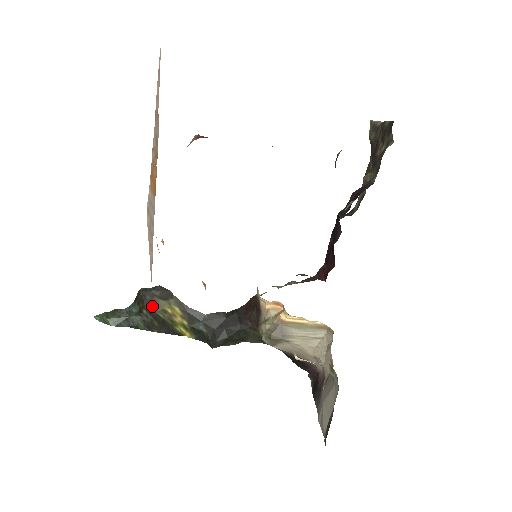
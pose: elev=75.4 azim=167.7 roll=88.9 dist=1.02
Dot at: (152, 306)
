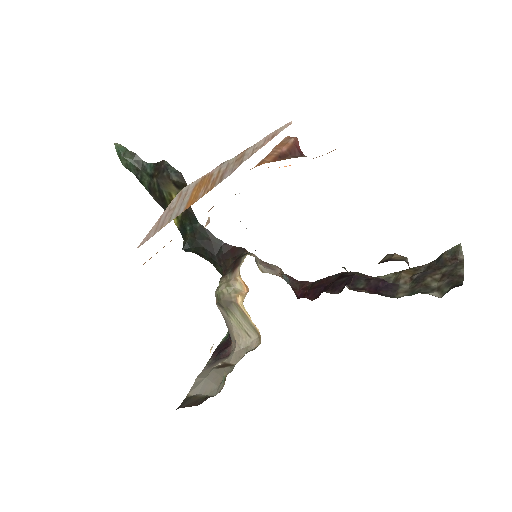
Dot at: (163, 183)
